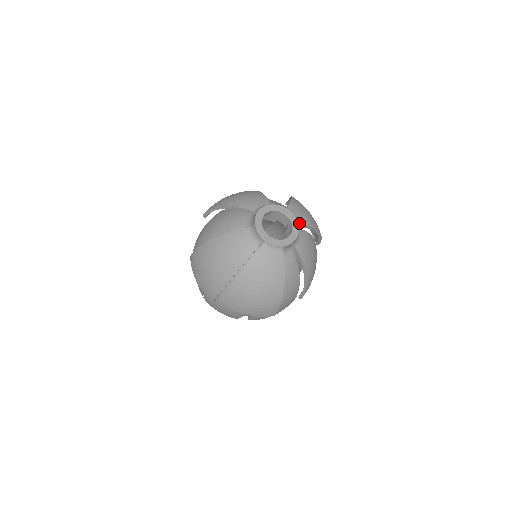
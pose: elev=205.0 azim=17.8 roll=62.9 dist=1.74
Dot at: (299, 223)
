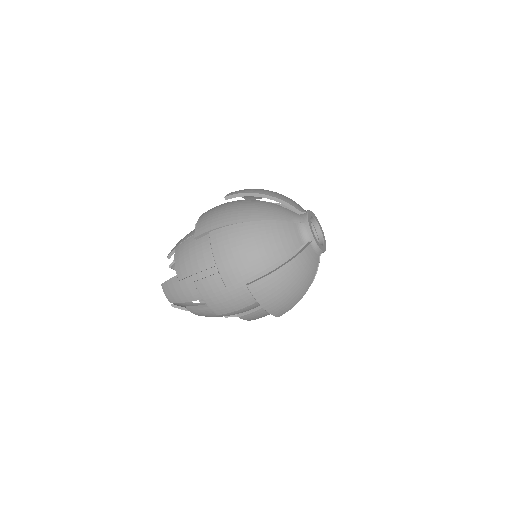
Dot at: occluded
